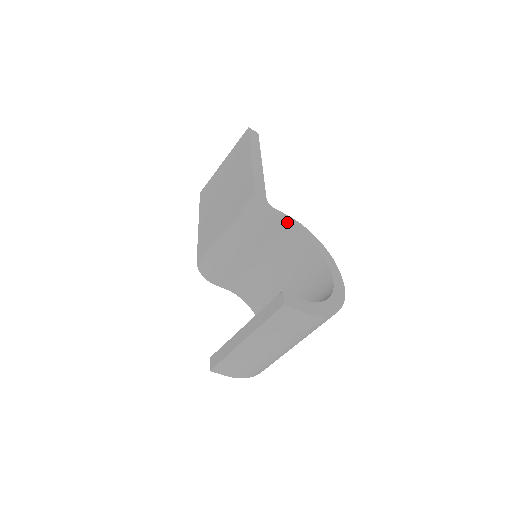
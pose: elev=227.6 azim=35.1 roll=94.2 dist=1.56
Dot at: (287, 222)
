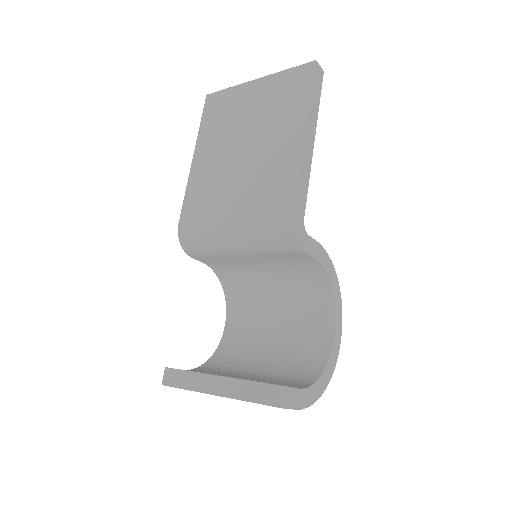
Dot at: (315, 256)
